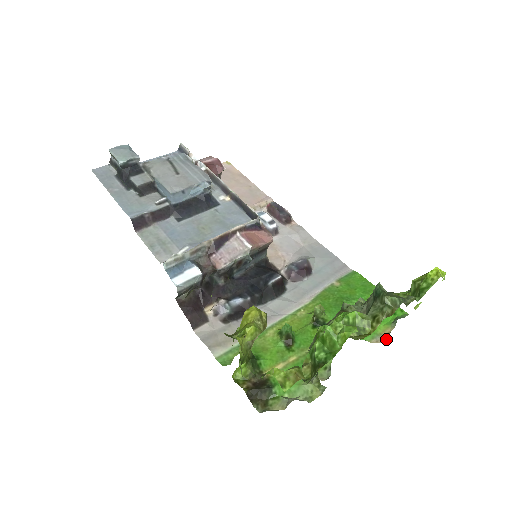
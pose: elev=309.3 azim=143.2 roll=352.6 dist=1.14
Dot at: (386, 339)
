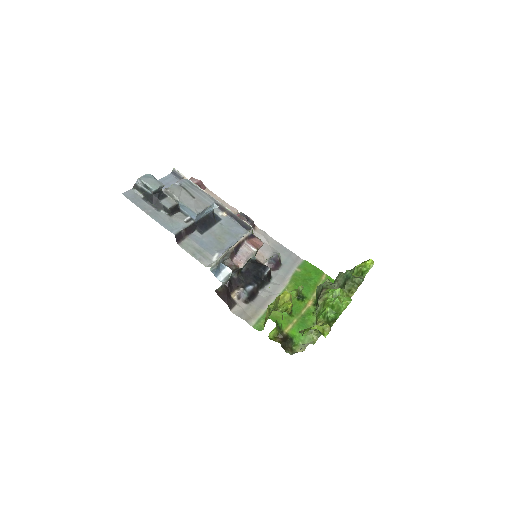
Dot at: occluded
